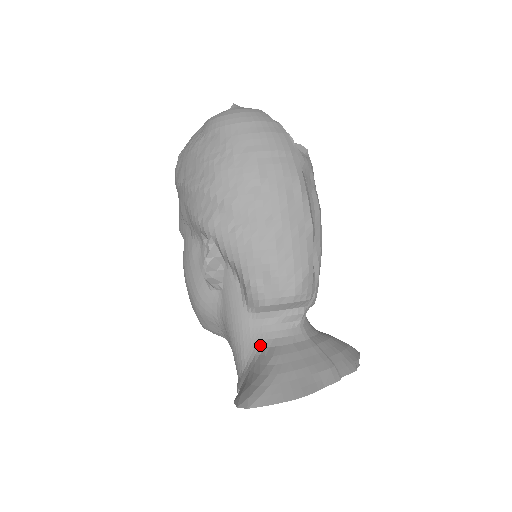
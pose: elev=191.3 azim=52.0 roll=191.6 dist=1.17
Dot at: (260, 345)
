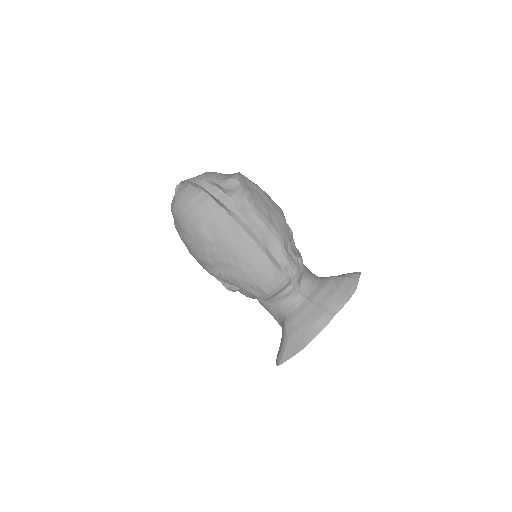
Dot at: (280, 317)
